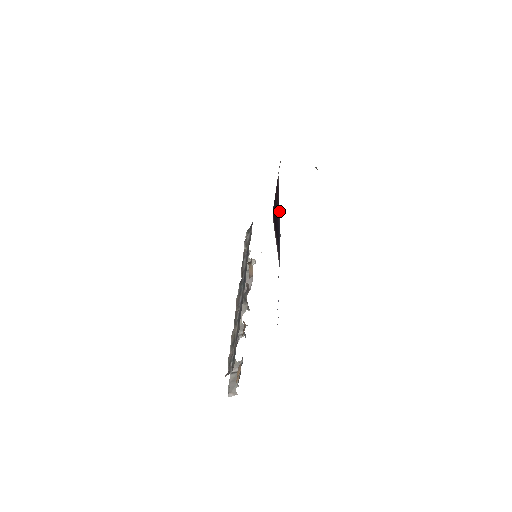
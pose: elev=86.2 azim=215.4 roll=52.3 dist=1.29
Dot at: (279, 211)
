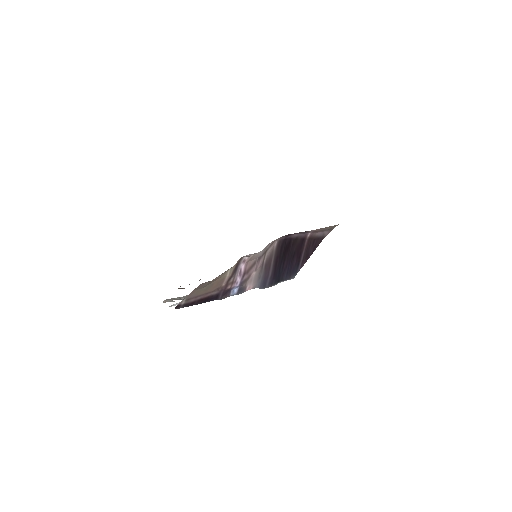
Dot at: (305, 262)
